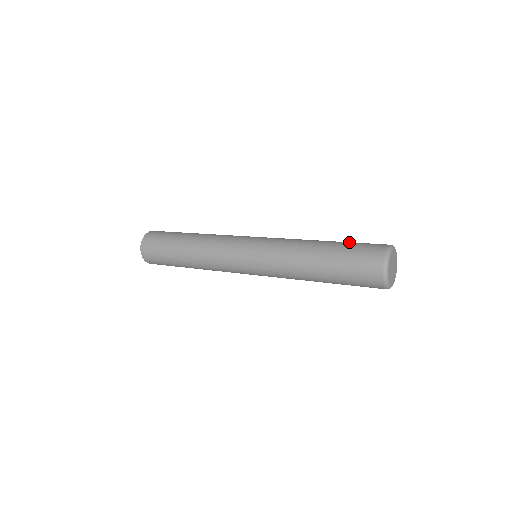
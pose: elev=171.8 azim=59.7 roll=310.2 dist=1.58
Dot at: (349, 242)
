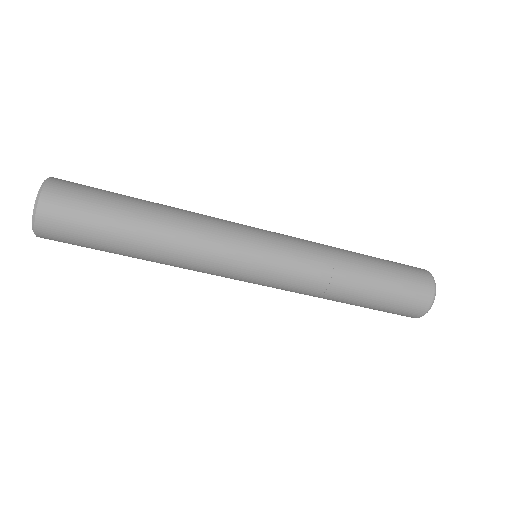
Dot at: occluded
